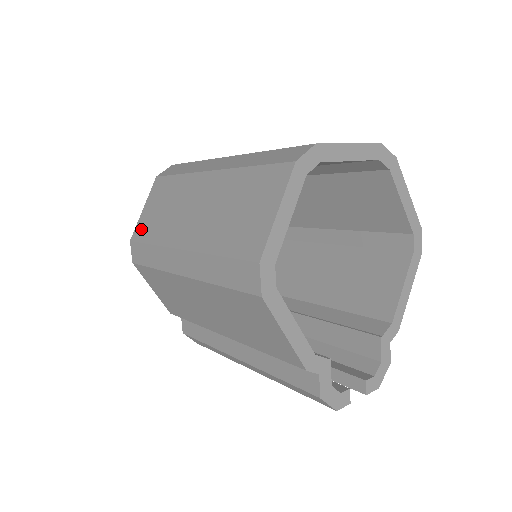
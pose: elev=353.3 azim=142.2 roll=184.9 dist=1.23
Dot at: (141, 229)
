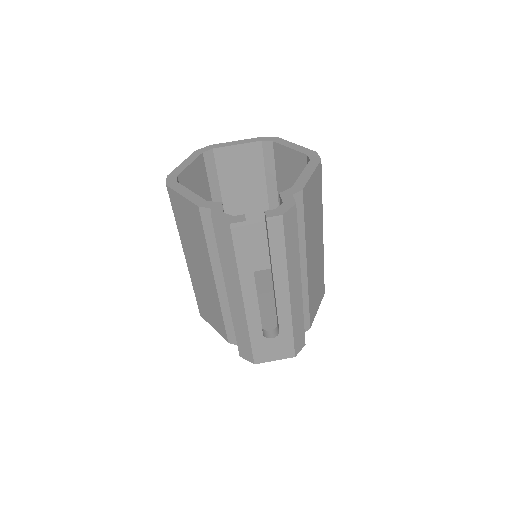
Dot at: occluded
